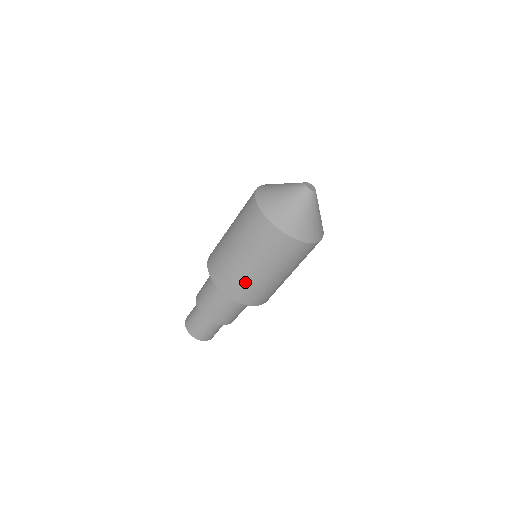
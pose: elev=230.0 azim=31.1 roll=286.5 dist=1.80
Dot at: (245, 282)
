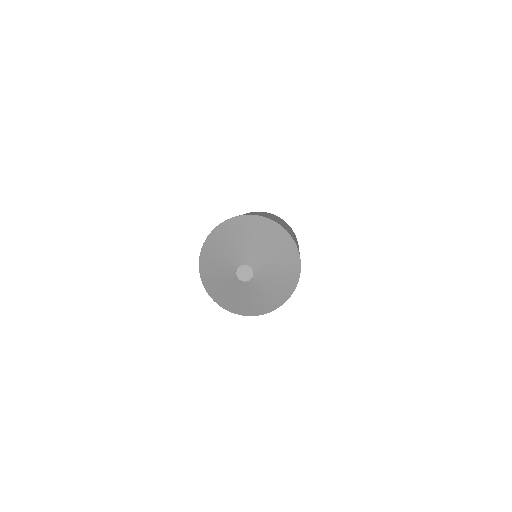
Dot at: occluded
